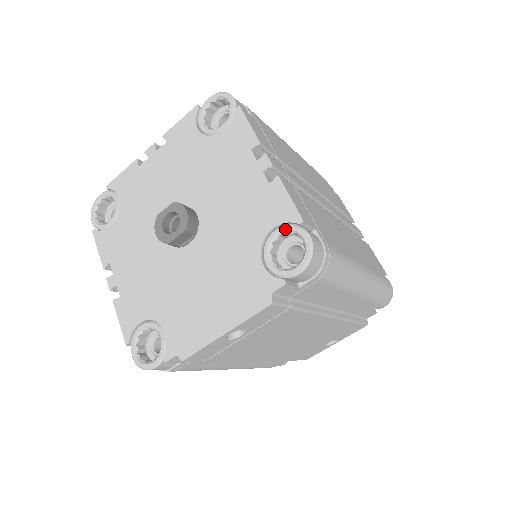
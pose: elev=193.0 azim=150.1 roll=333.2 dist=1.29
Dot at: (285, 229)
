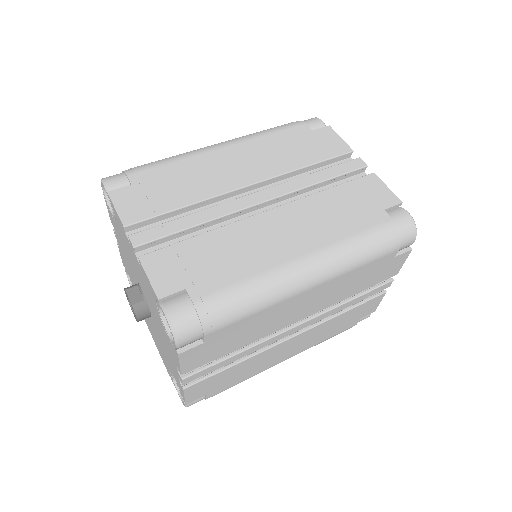
Dot at: occluded
